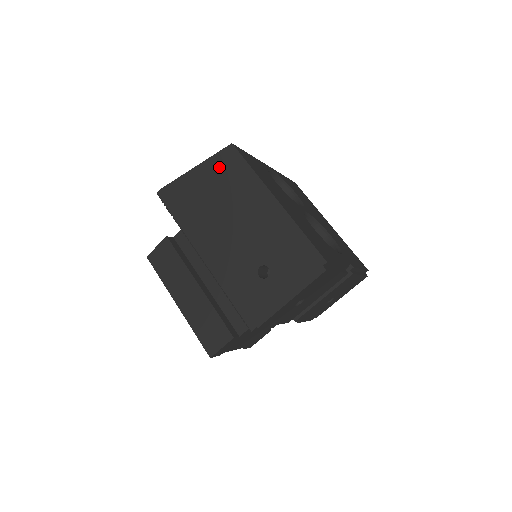
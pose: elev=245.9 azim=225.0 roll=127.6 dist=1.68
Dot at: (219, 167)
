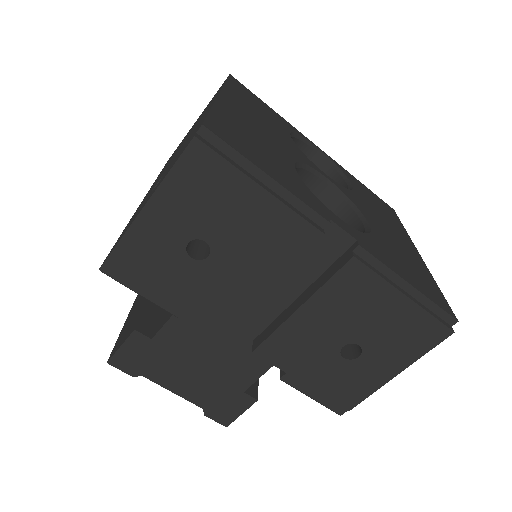
Dot at: occluded
